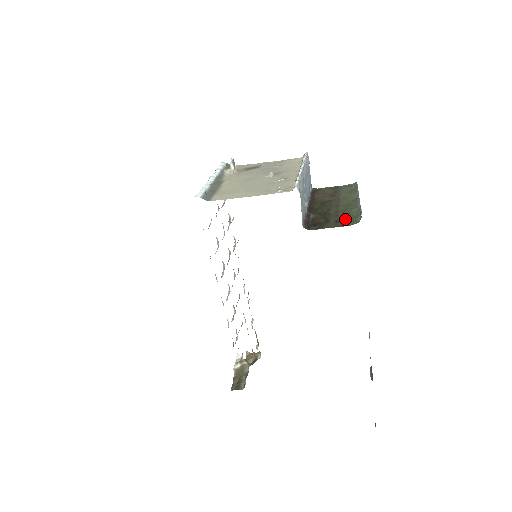
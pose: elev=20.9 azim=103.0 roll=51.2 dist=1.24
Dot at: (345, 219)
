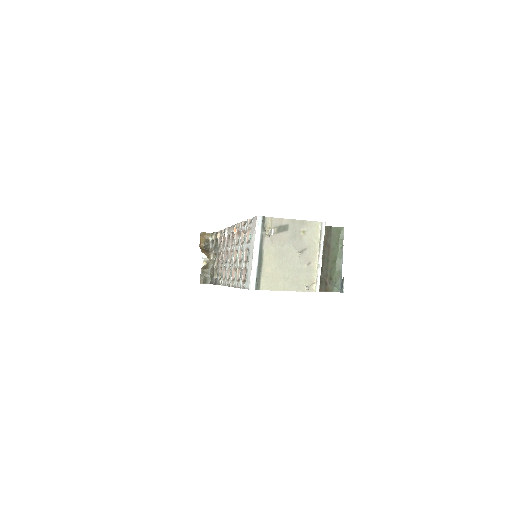
Dot at: (331, 282)
